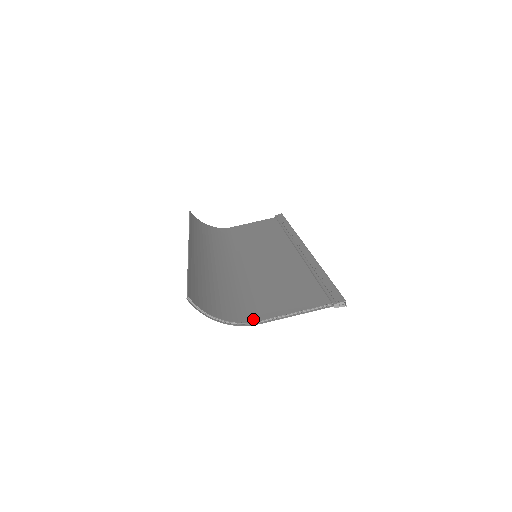
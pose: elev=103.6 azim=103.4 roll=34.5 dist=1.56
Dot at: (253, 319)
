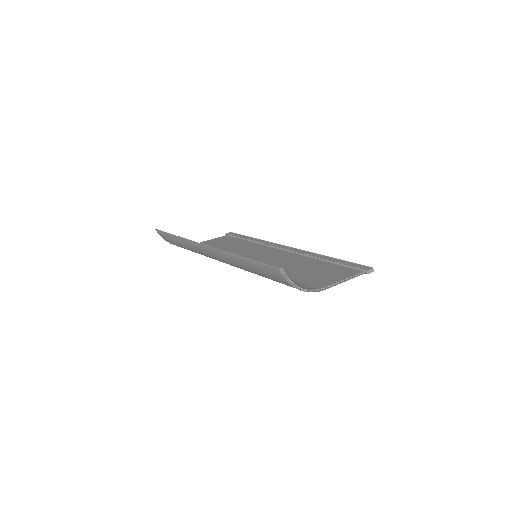
Dot at: (316, 288)
